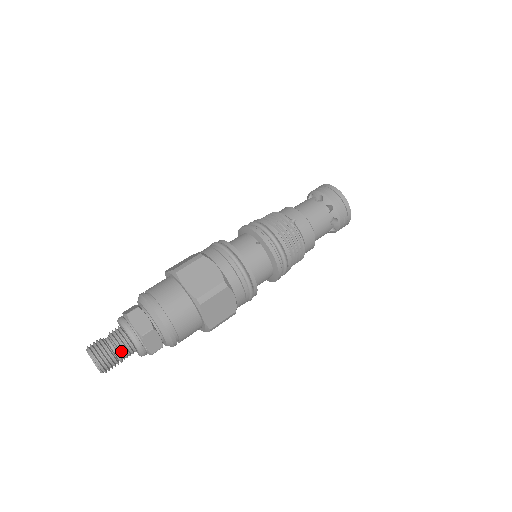
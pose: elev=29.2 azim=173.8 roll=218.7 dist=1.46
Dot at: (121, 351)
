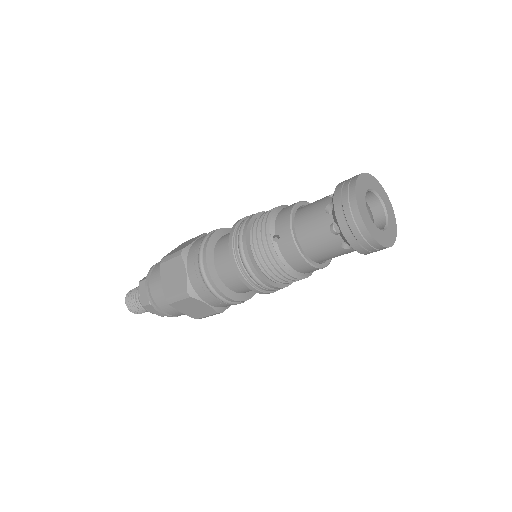
Dot at: occluded
